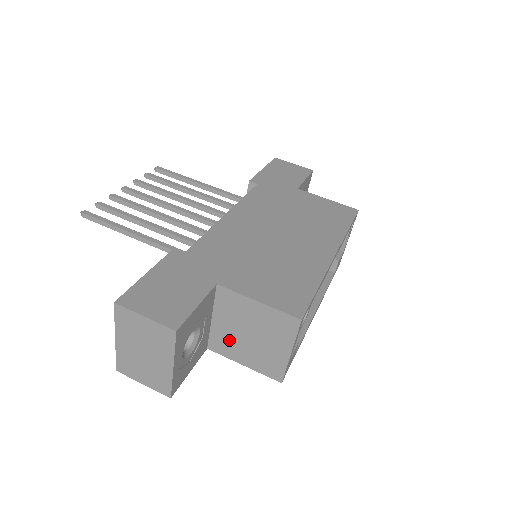
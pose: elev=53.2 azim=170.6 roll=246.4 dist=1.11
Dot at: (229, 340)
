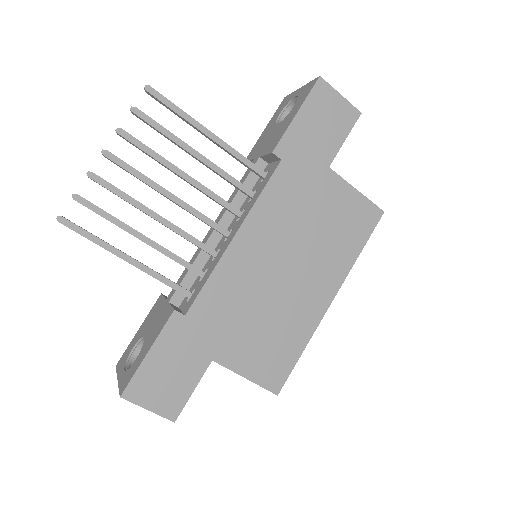
Dot at: occluded
